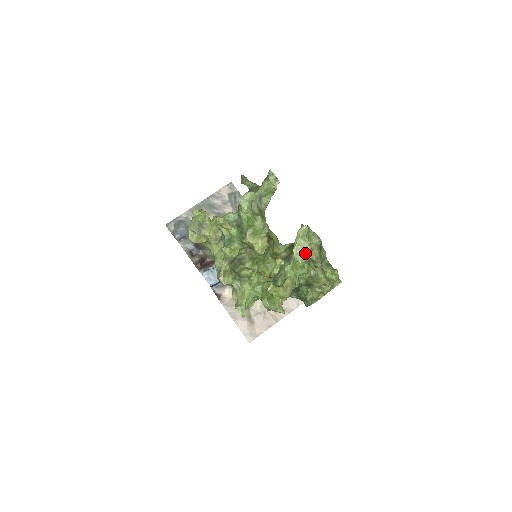
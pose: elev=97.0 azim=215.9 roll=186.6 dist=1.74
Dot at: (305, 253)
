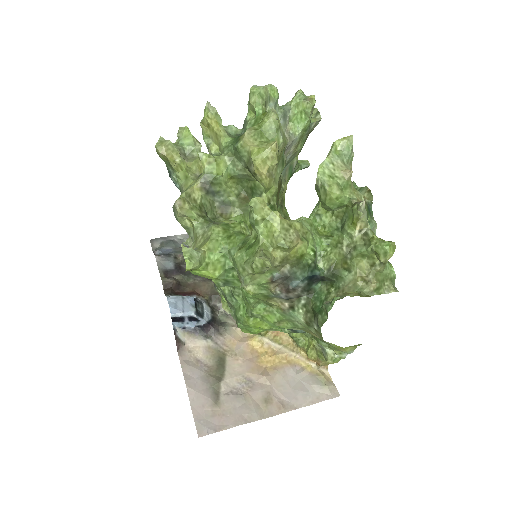
Dot at: (339, 181)
